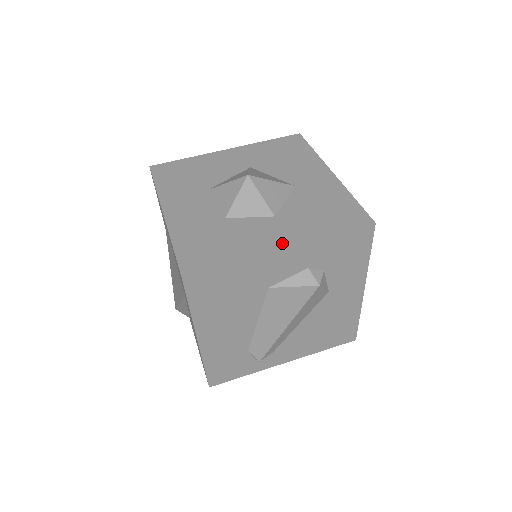
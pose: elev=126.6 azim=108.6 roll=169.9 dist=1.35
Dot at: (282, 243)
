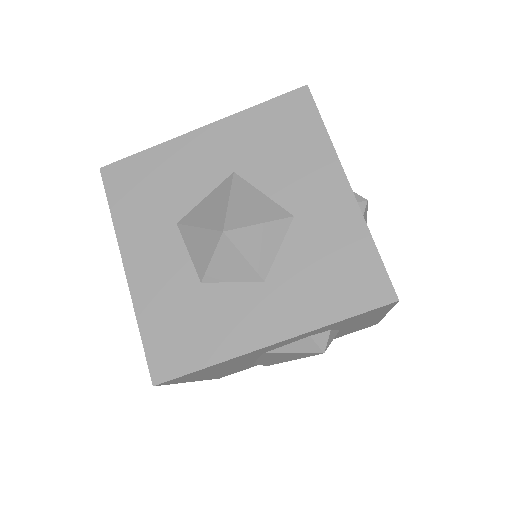
Dot at: (272, 335)
